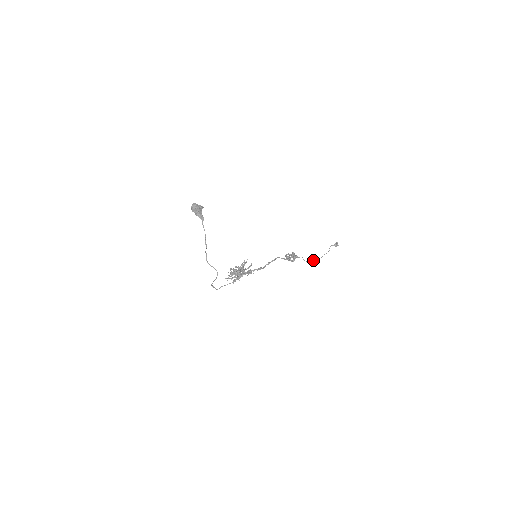
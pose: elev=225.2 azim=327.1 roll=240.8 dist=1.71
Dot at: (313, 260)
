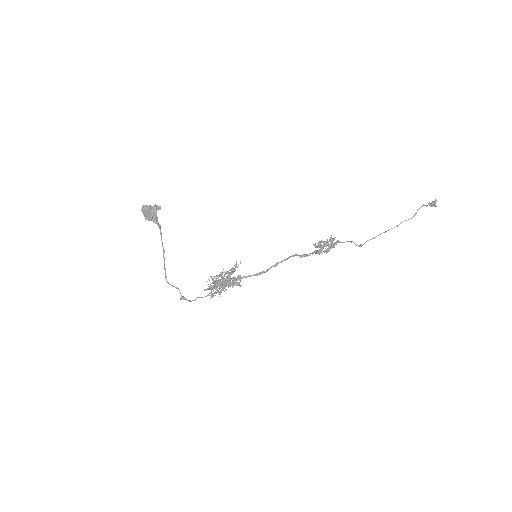
Dot at: (374, 238)
